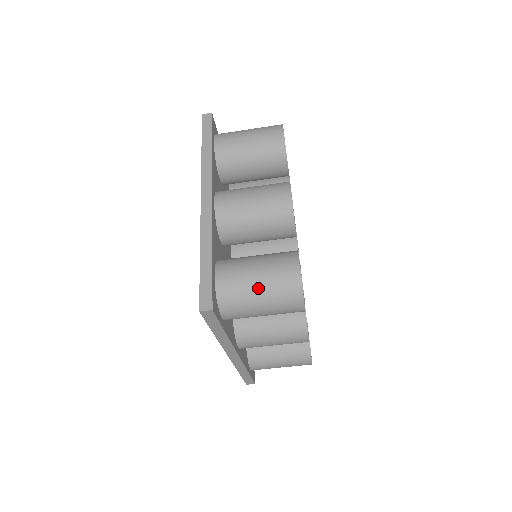
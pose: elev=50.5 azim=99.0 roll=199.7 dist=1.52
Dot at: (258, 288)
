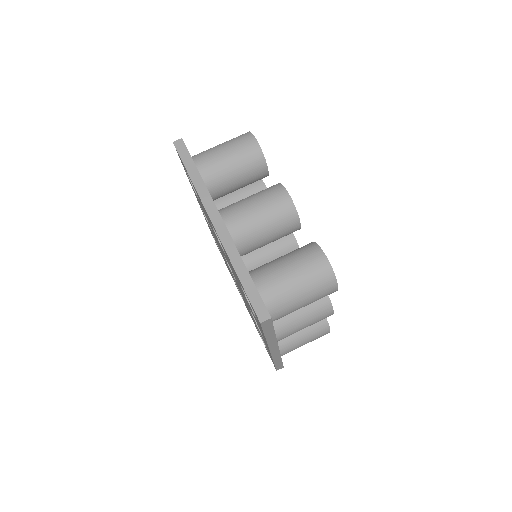
Dot at: (298, 285)
